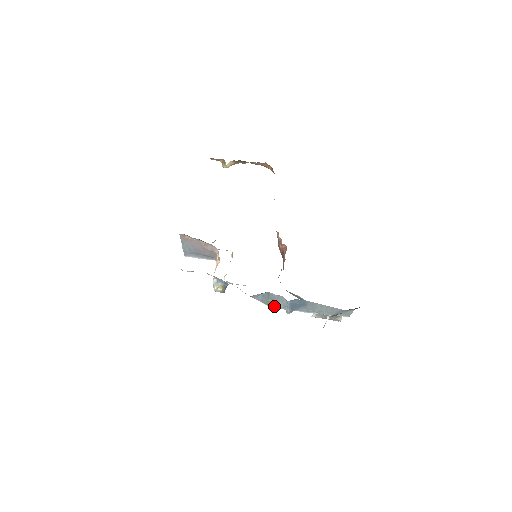
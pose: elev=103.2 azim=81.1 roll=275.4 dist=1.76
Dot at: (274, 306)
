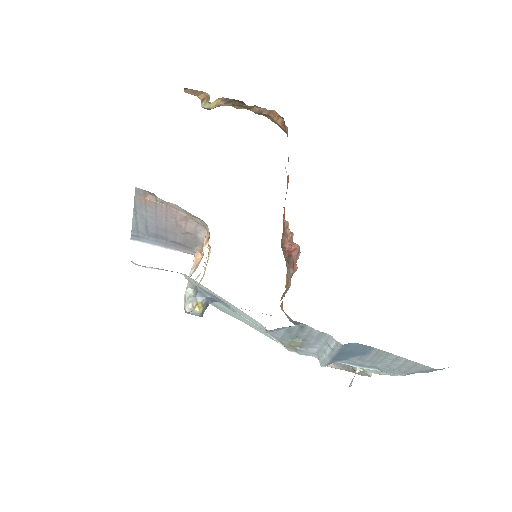
Dot at: (299, 350)
